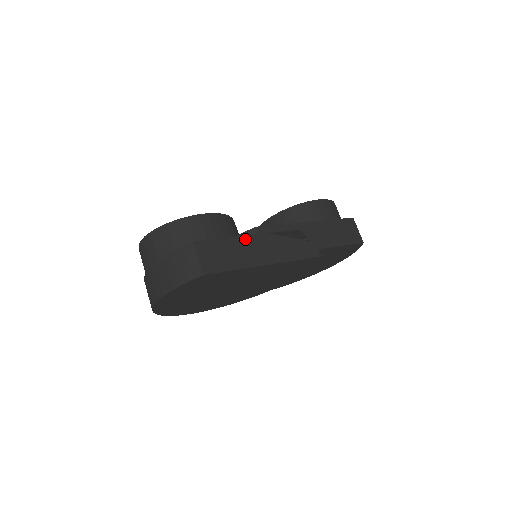
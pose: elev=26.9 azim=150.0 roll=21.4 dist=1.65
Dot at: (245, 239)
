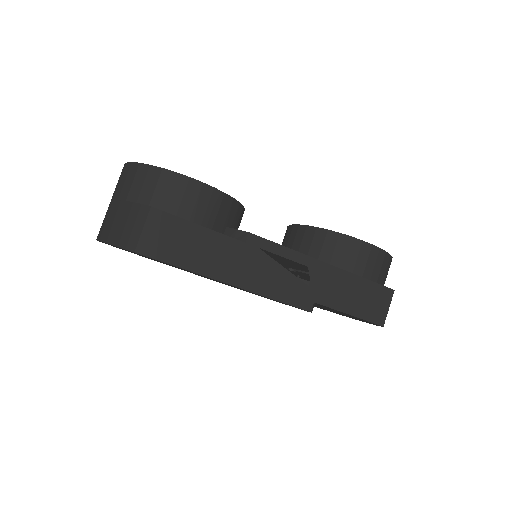
Dot at: (223, 239)
